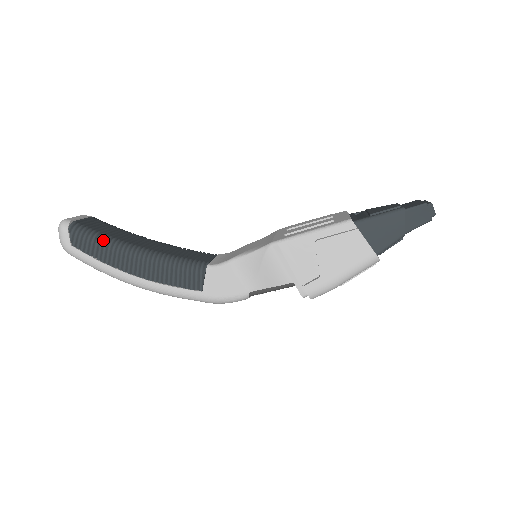
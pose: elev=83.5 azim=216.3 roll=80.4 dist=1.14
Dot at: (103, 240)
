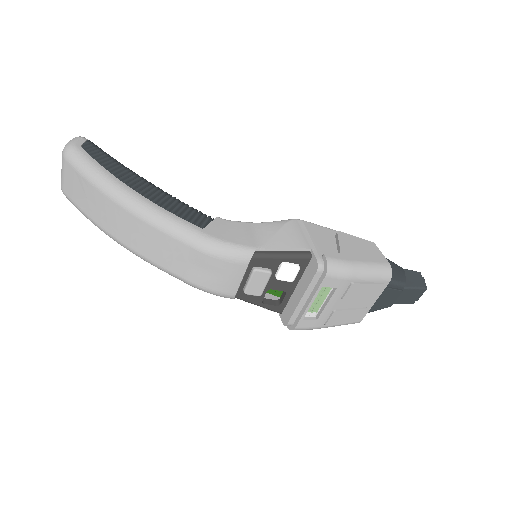
Dot at: (117, 161)
